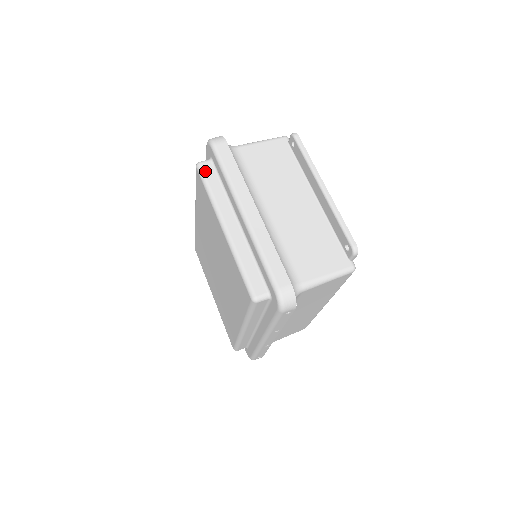
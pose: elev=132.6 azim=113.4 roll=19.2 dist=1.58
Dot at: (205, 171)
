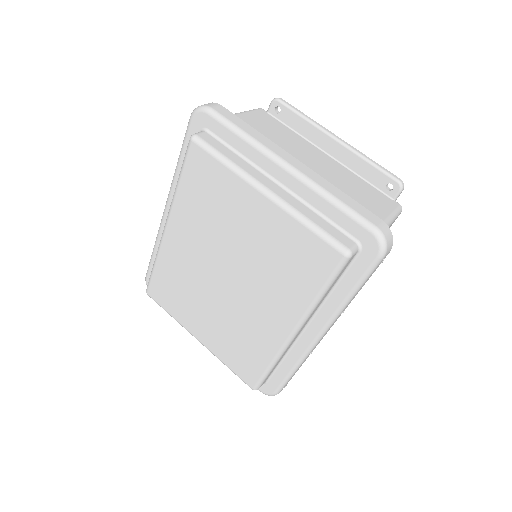
Dot at: (207, 141)
